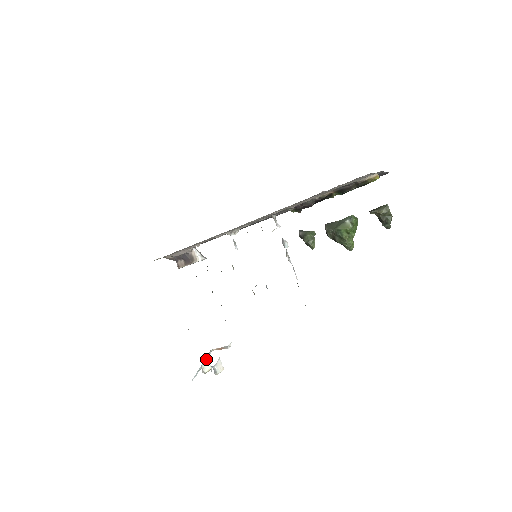
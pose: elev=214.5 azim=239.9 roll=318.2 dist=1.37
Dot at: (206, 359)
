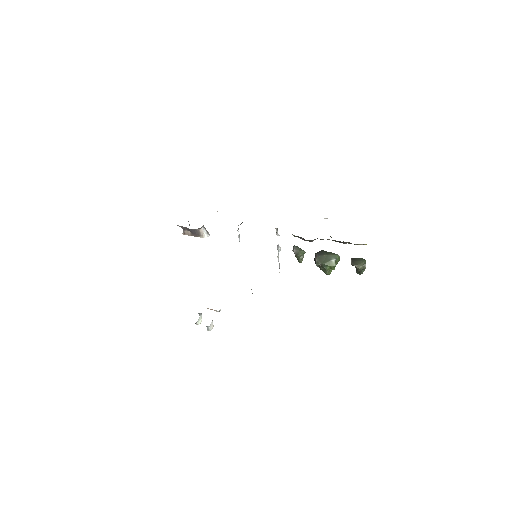
Dot at: (200, 316)
